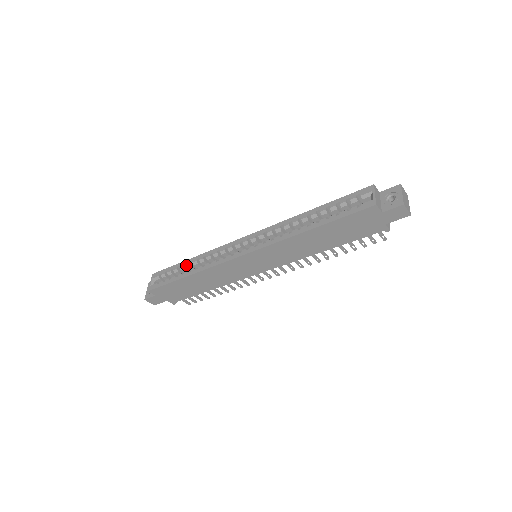
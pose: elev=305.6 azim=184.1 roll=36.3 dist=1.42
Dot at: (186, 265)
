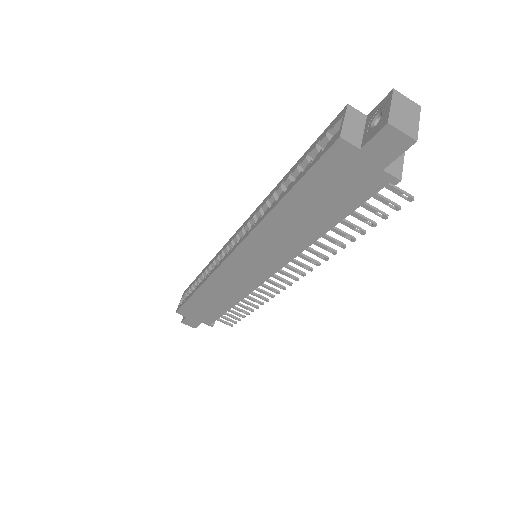
Dot at: (199, 278)
